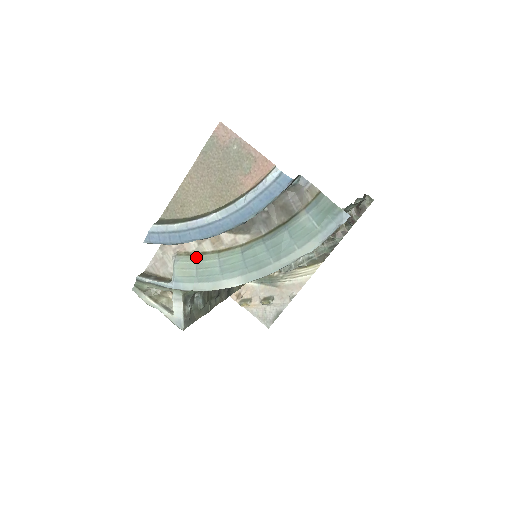
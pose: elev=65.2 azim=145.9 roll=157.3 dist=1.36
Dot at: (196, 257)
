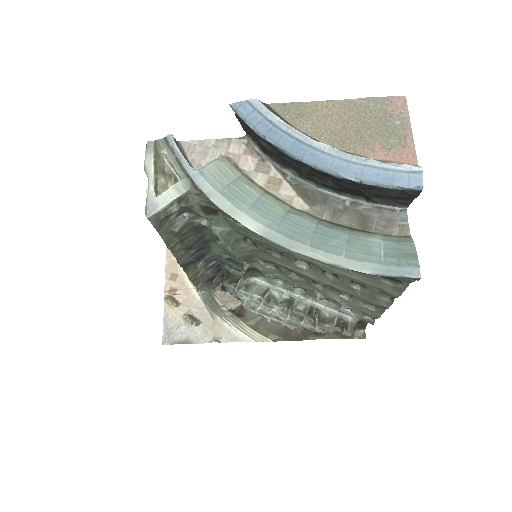
Dot at: (242, 175)
